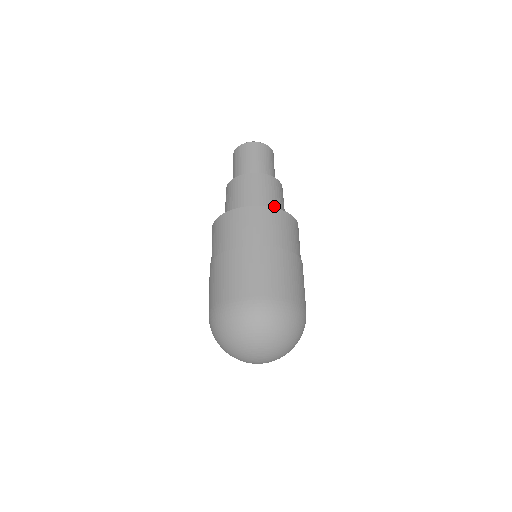
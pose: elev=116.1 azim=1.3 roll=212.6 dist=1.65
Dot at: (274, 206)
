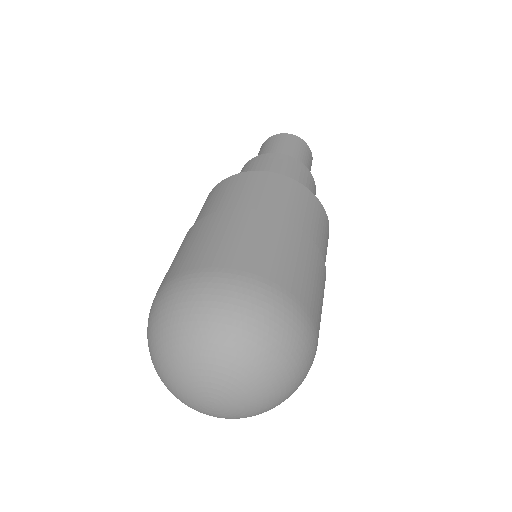
Dot at: occluded
